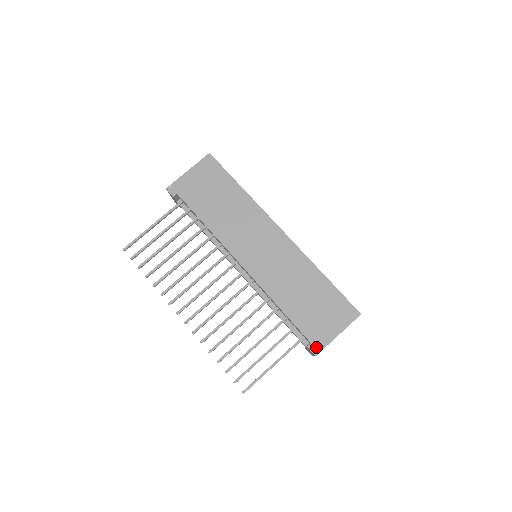
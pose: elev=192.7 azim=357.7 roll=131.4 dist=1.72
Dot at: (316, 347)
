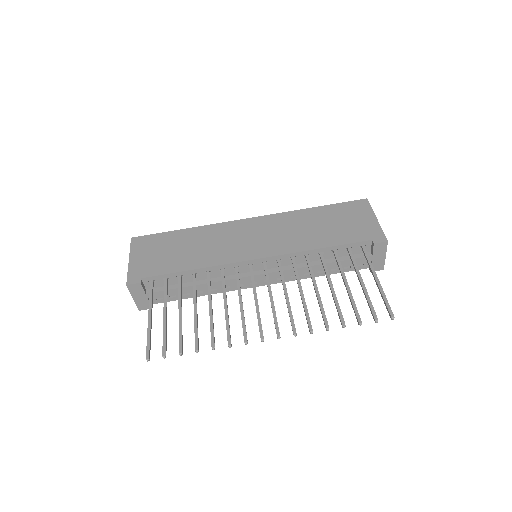
Dot at: (379, 238)
